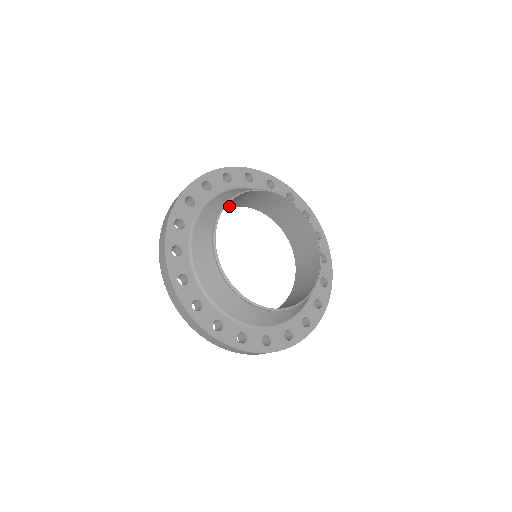
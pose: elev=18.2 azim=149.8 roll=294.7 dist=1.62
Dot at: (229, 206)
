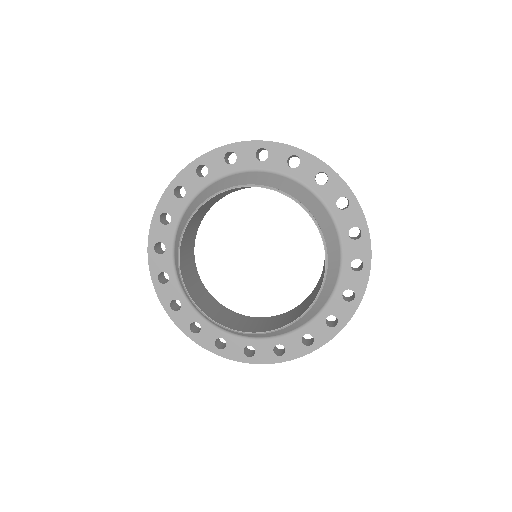
Dot at: occluded
